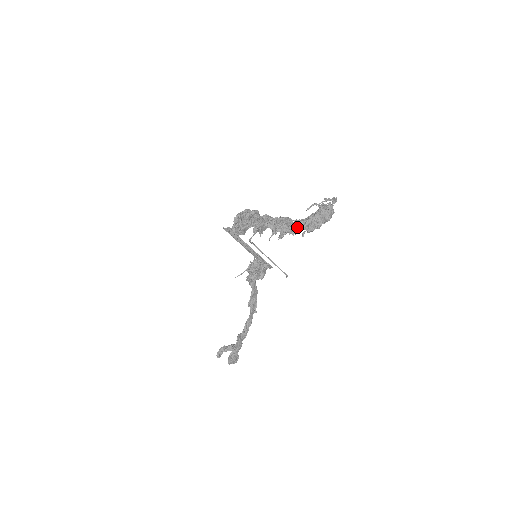
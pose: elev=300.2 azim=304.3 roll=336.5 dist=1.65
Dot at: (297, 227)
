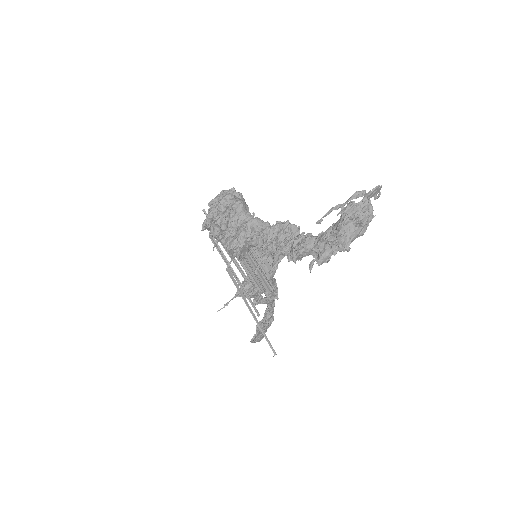
Dot at: (299, 255)
